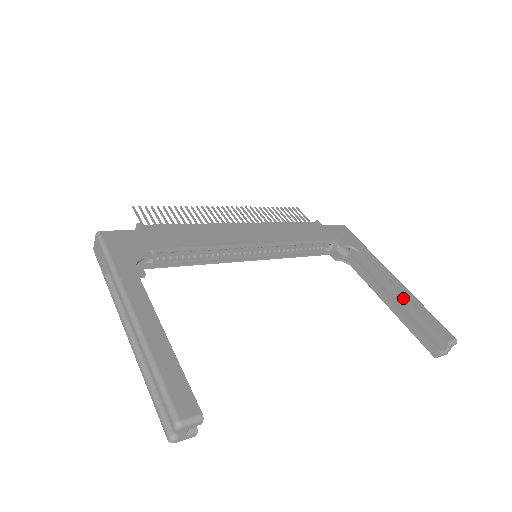
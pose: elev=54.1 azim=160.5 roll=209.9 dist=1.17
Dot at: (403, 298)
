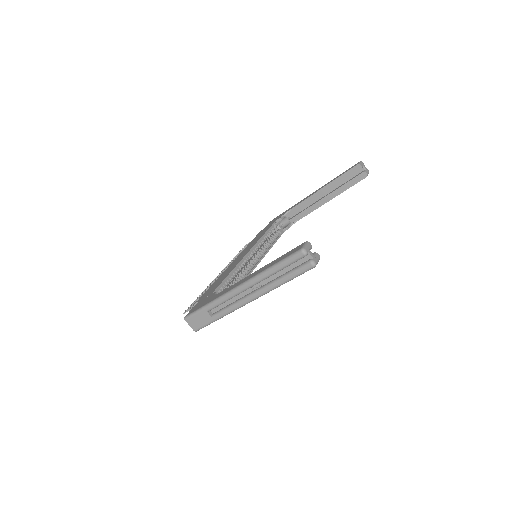
Dot at: (325, 187)
